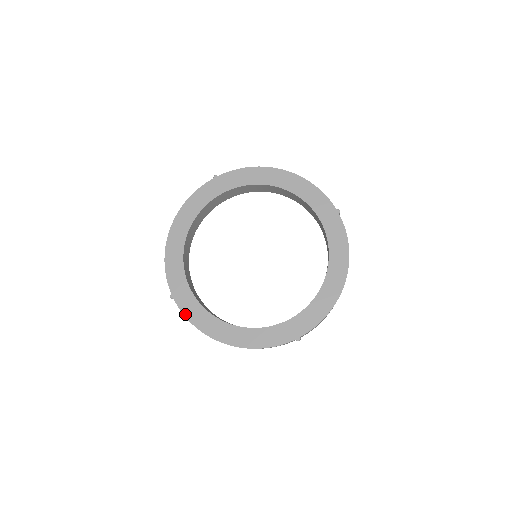
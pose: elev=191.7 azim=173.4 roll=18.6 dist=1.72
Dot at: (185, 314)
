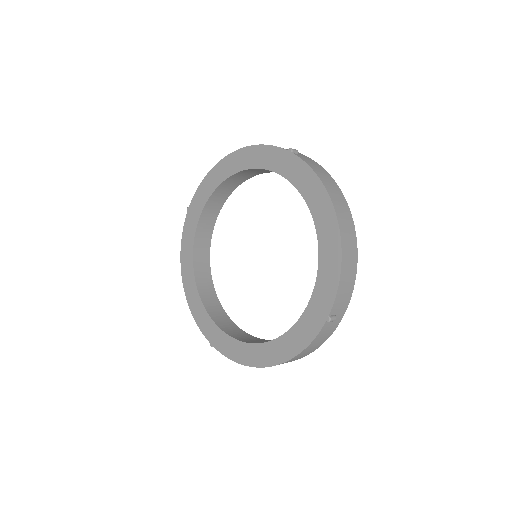
Dot at: (183, 232)
